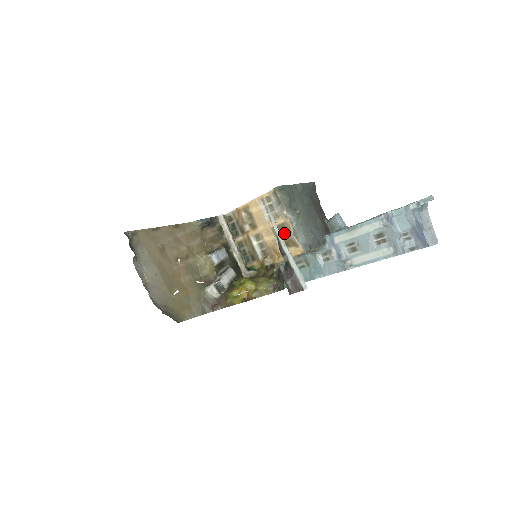
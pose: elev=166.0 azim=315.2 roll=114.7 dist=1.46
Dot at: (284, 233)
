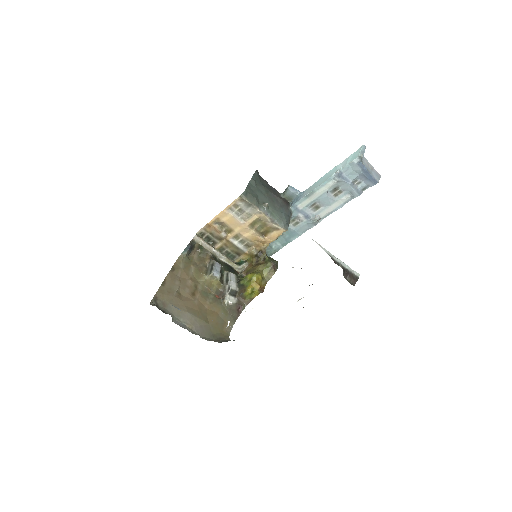
Dot at: (261, 225)
